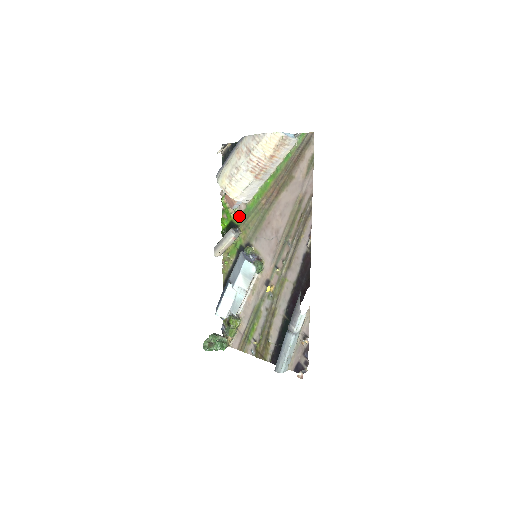
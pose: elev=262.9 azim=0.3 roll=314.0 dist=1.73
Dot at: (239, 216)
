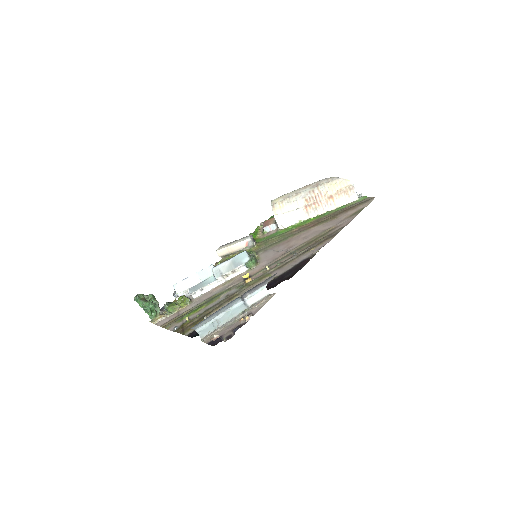
Dot at: (264, 237)
